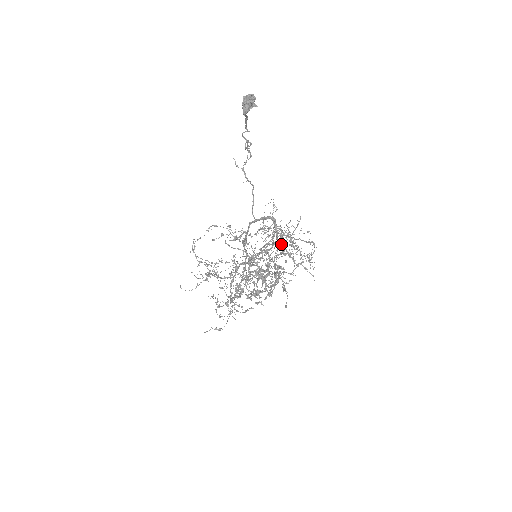
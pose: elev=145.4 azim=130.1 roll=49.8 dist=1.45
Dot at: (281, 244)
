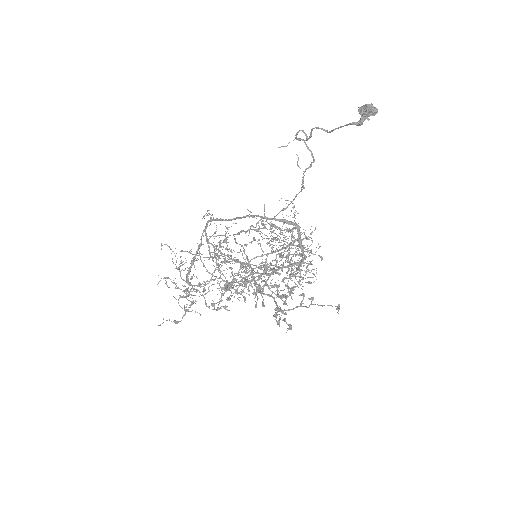
Dot at: occluded
